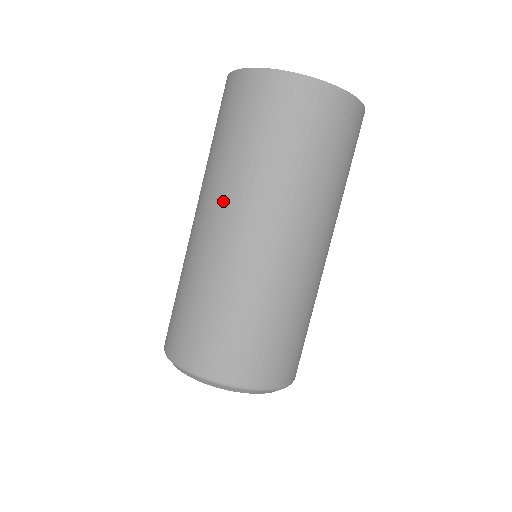
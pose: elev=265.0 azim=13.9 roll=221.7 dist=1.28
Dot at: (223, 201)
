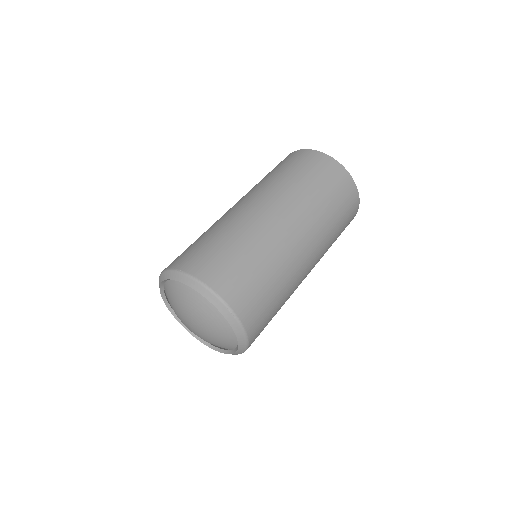
Dot at: occluded
